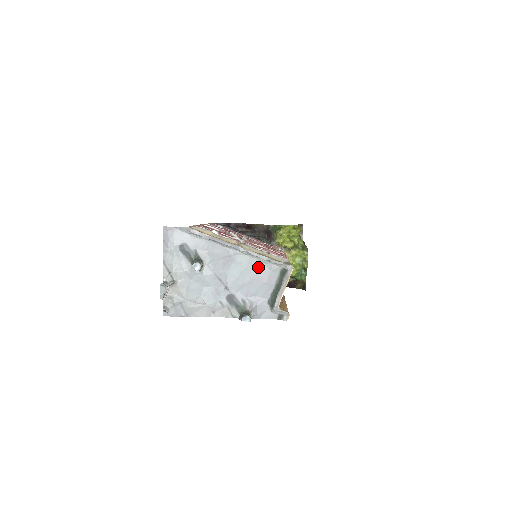
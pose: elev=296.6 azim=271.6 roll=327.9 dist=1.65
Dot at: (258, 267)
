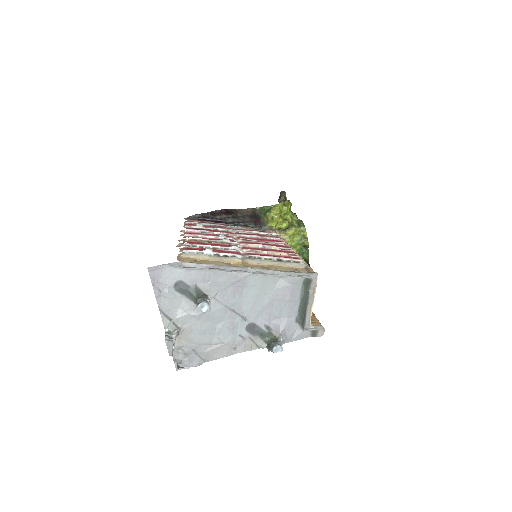
Dot at: (275, 284)
